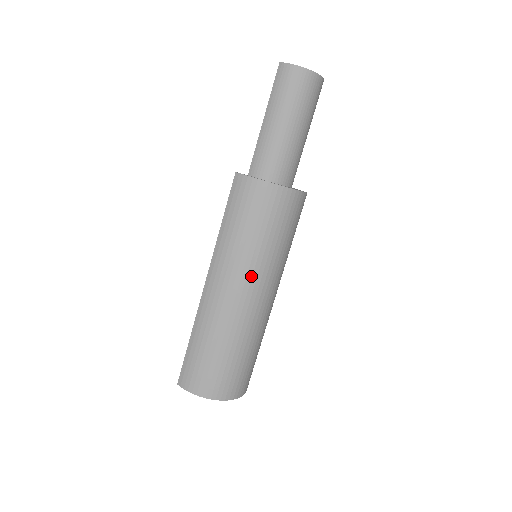
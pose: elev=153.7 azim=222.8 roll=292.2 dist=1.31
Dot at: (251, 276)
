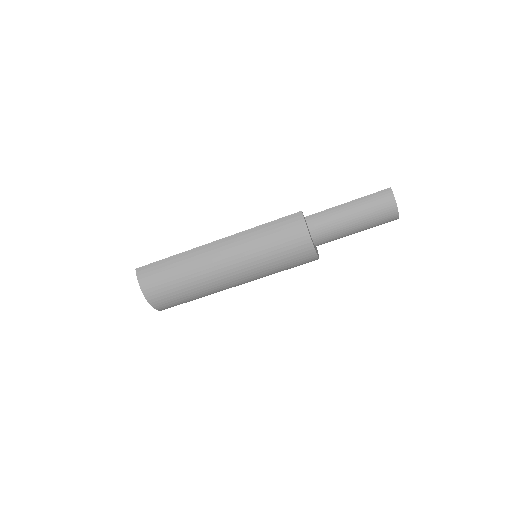
Dot at: (243, 268)
